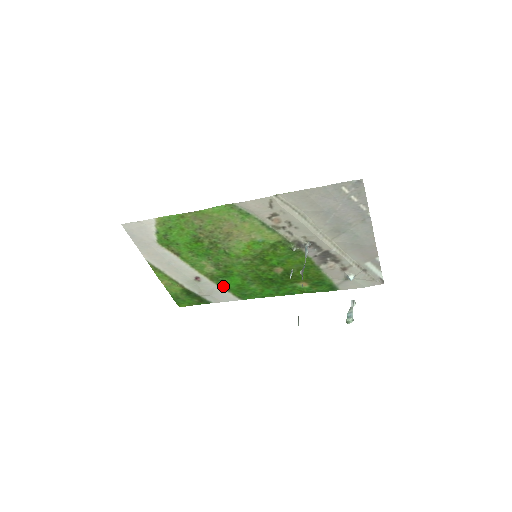
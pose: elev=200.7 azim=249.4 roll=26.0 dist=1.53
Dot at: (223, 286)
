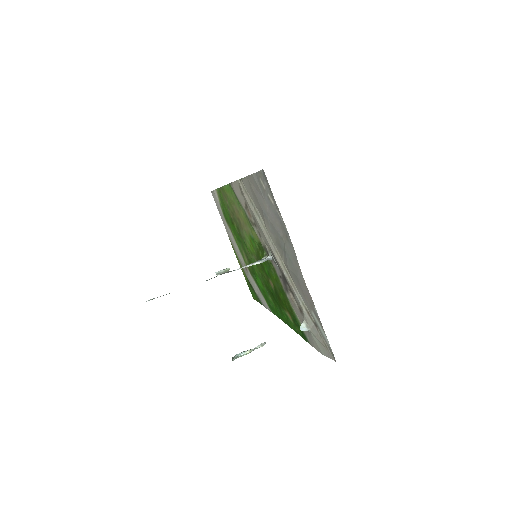
Dot at: (258, 286)
